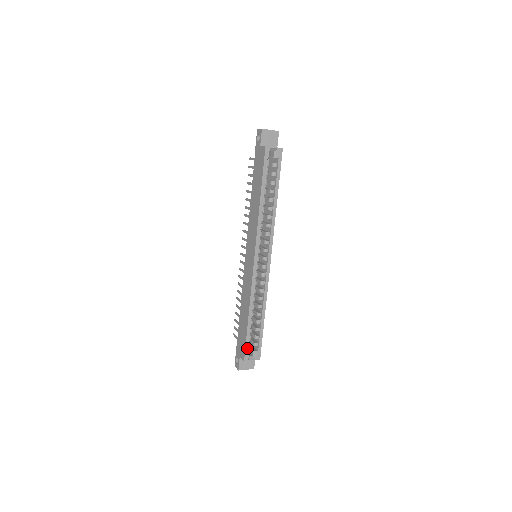
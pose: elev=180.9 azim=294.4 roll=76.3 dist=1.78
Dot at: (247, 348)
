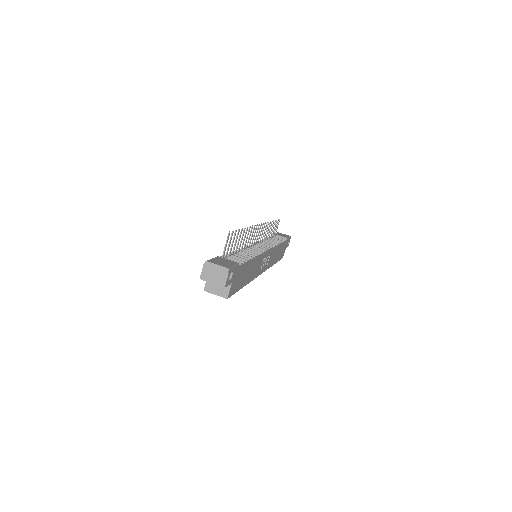
Dot at: occluded
